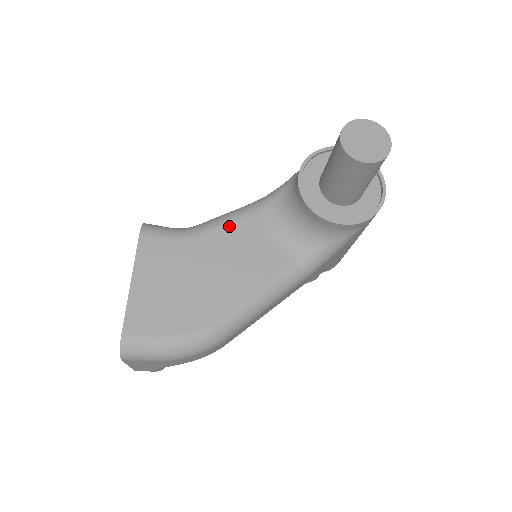
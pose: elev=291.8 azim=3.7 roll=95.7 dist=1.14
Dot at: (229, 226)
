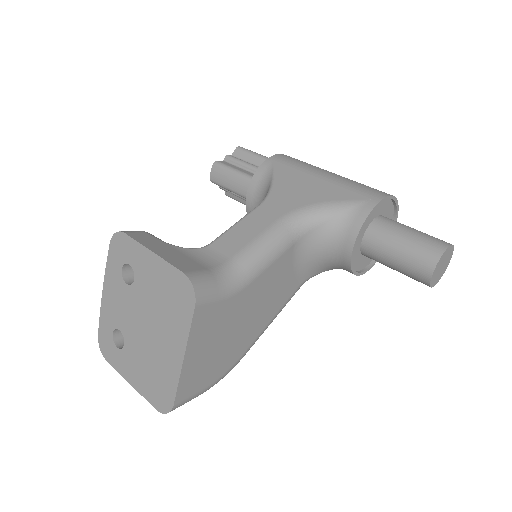
Dot at: (270, 267)
